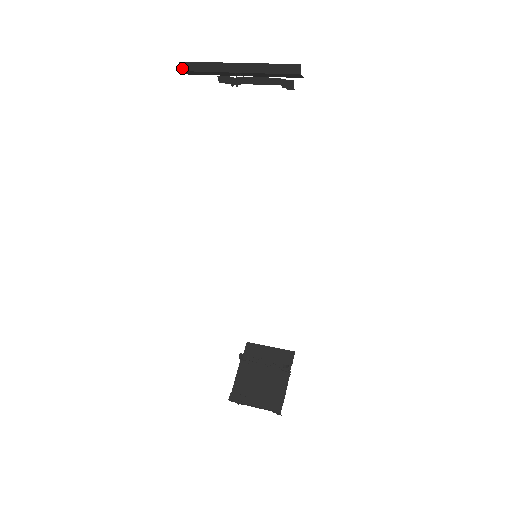
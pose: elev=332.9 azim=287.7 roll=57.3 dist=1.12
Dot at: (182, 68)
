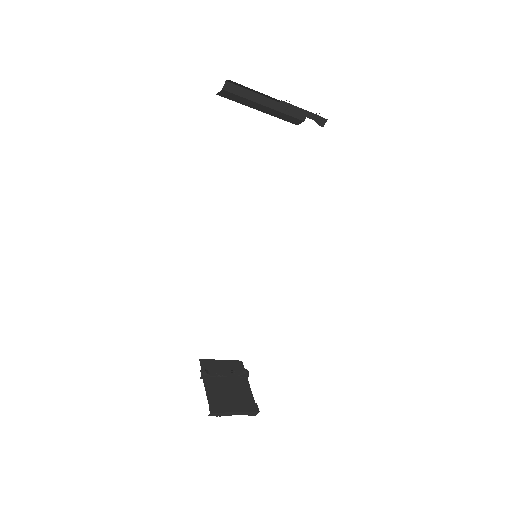
Dot at: (224, 87)
